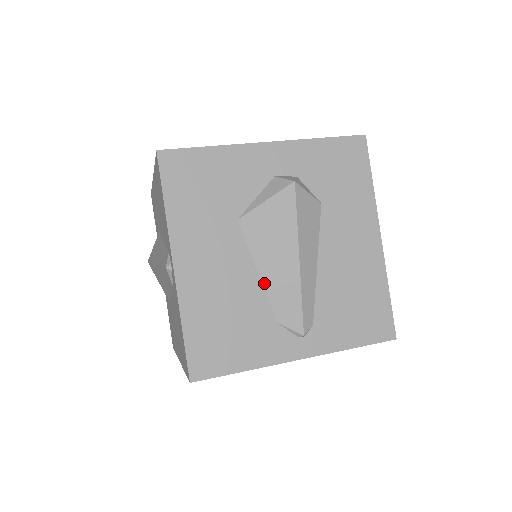
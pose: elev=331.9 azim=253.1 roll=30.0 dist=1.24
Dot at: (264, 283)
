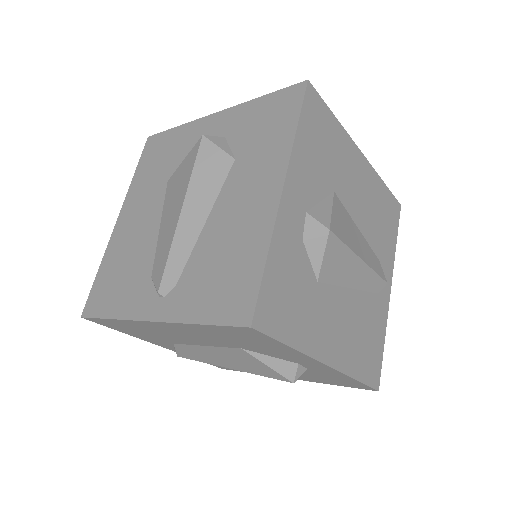
Dot at: (159, 237)
